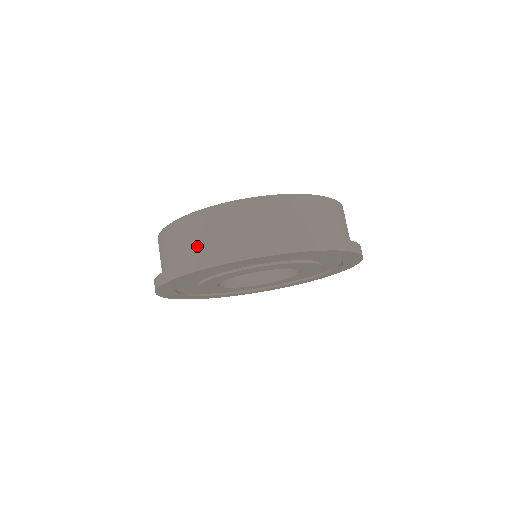
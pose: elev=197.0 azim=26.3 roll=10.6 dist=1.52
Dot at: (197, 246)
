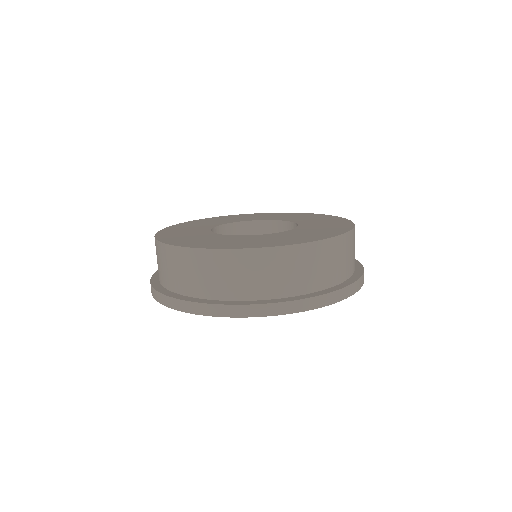
Dot at: (230, 286)
